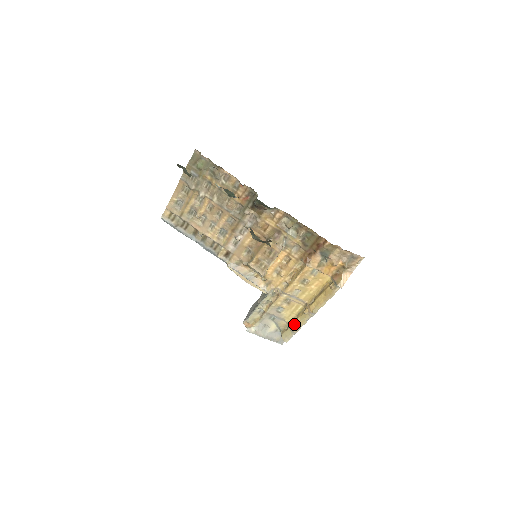
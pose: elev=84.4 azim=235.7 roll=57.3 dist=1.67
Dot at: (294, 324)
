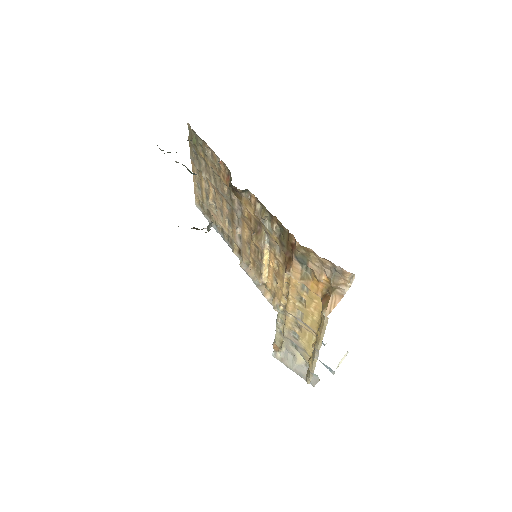
Dot at: (310, 360)
